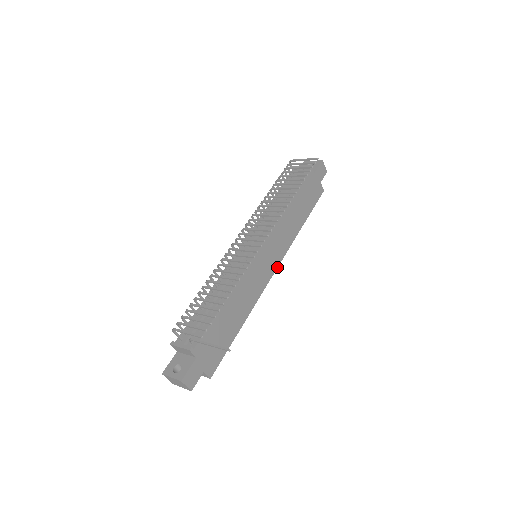
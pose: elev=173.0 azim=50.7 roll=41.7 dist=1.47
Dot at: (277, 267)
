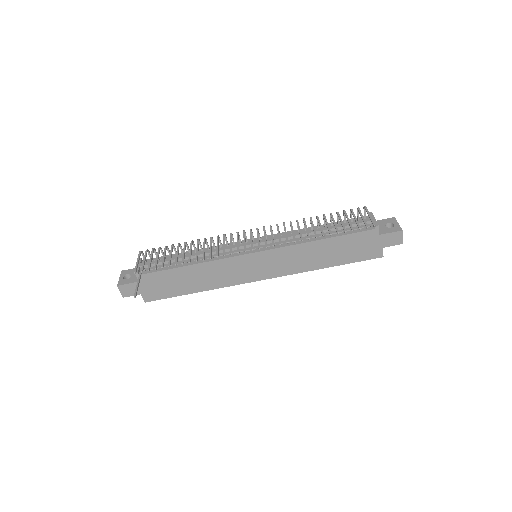
Dot at: (267, 278)
